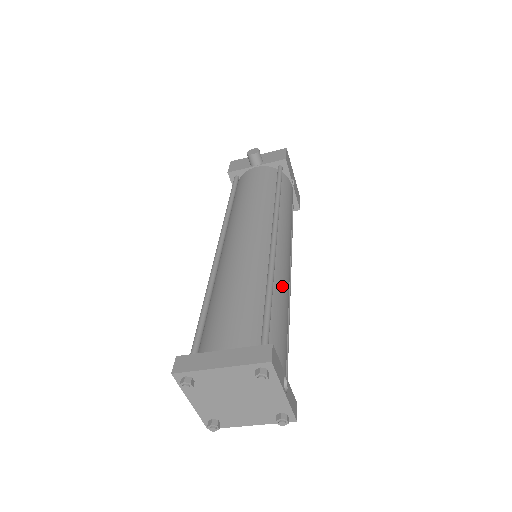
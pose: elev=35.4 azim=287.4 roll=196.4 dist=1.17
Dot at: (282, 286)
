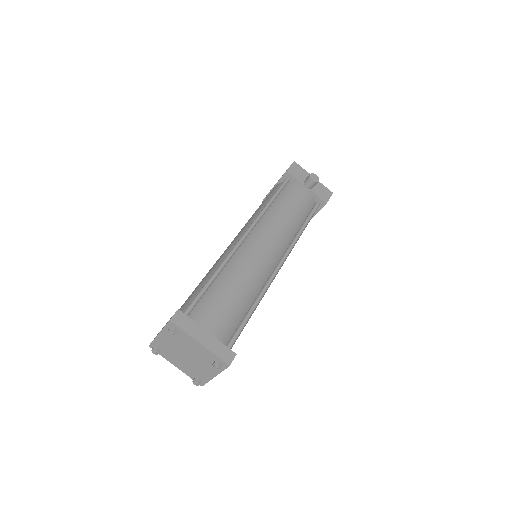
Dot at: occluded
